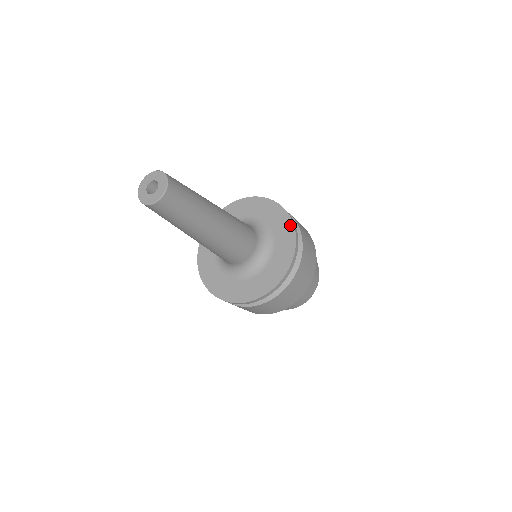
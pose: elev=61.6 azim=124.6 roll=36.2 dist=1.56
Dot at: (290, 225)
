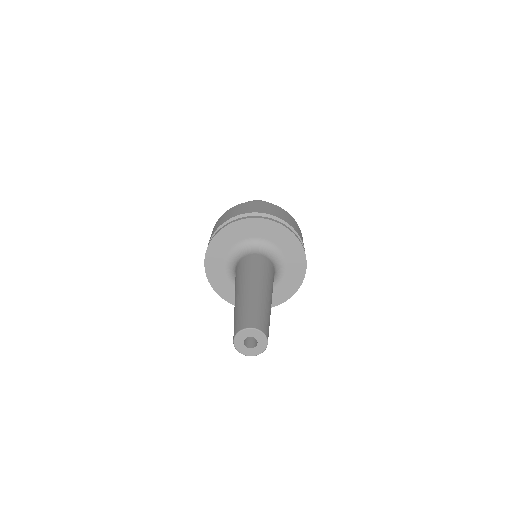
Dot at: (287, 232)
